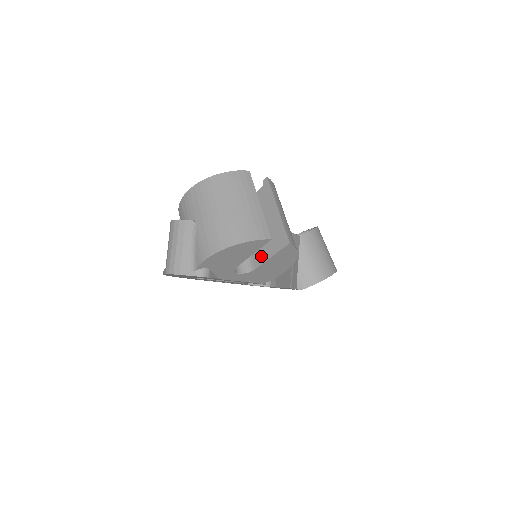
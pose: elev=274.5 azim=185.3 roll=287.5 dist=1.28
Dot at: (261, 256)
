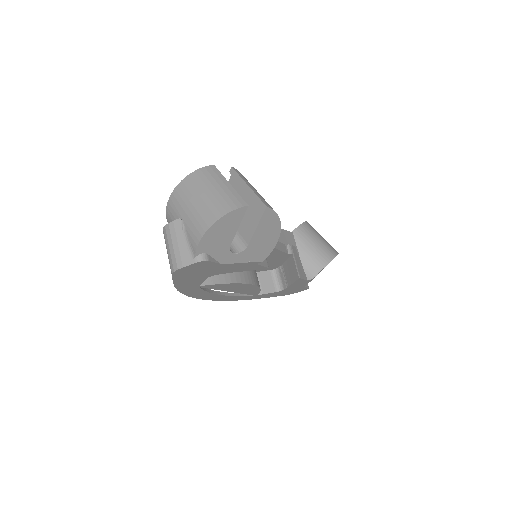
Dot at: (249, 231)
